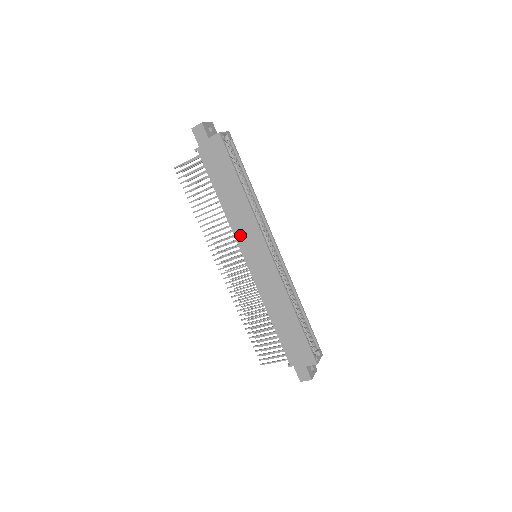
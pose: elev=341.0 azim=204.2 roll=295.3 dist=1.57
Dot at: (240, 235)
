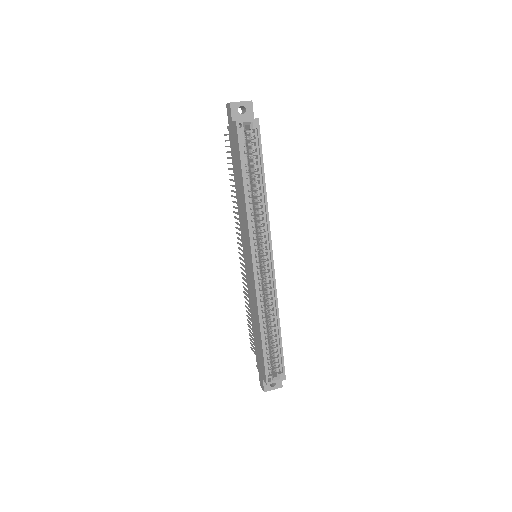
Dot at: (242, 230)
